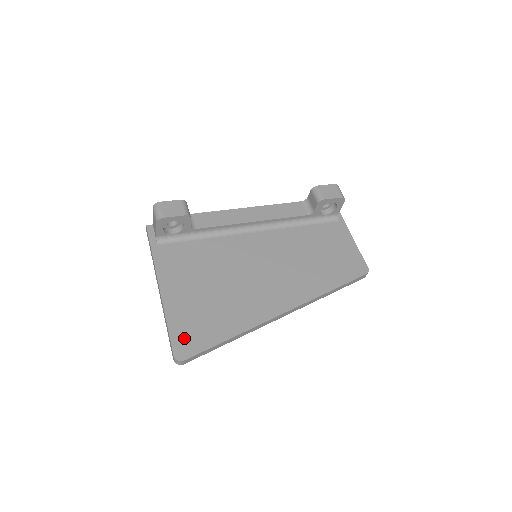
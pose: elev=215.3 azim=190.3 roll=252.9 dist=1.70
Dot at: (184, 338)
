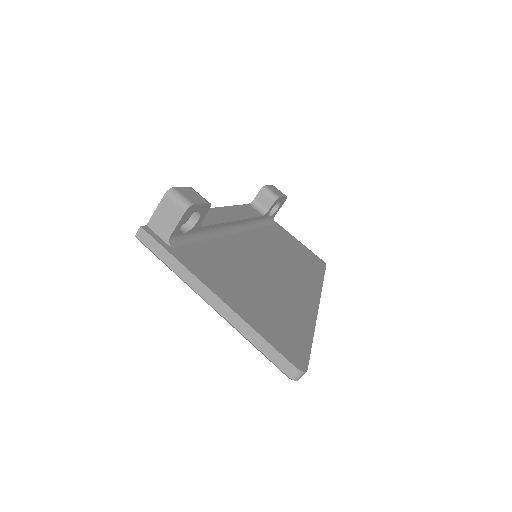
Dot at: (286, 346)
